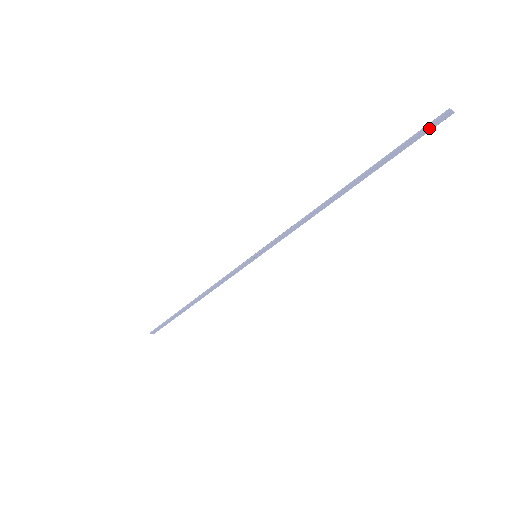
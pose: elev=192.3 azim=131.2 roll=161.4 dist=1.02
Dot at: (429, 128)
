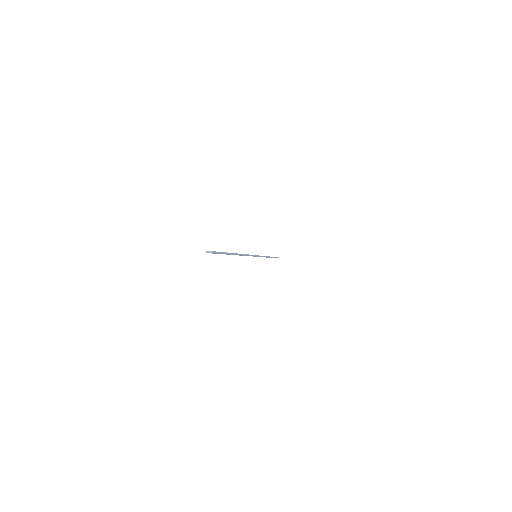
Dot at: (215, 253)
